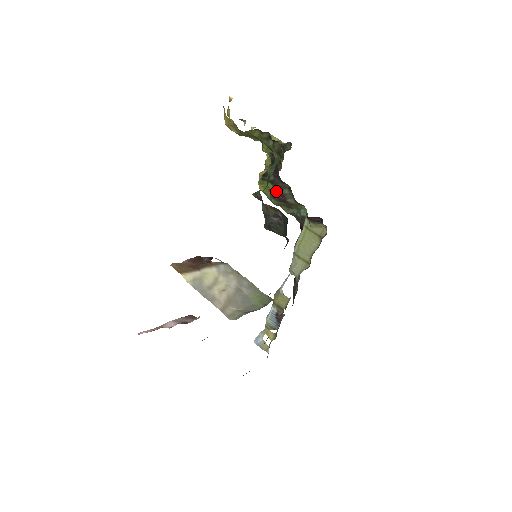
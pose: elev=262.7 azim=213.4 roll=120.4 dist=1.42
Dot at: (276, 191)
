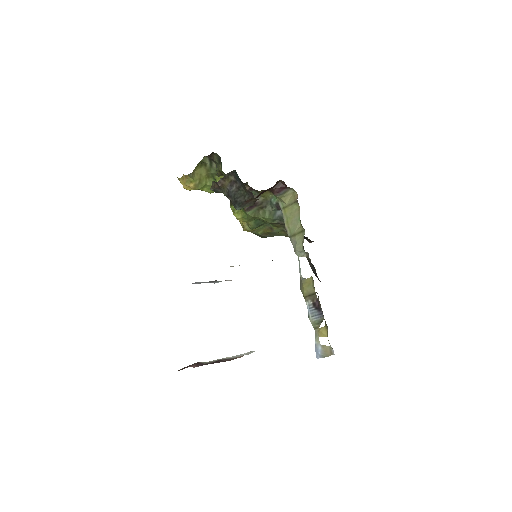
Dot at: occluded
